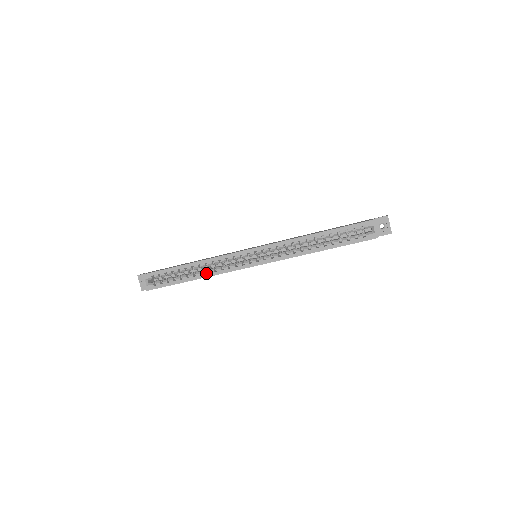
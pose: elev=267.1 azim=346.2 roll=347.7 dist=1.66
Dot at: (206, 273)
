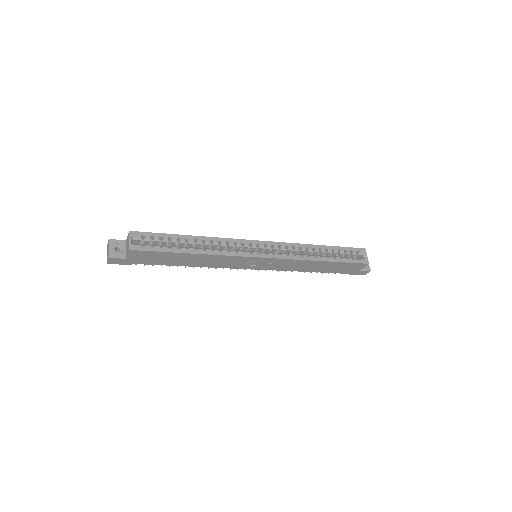
Dot at: (210, 250)
